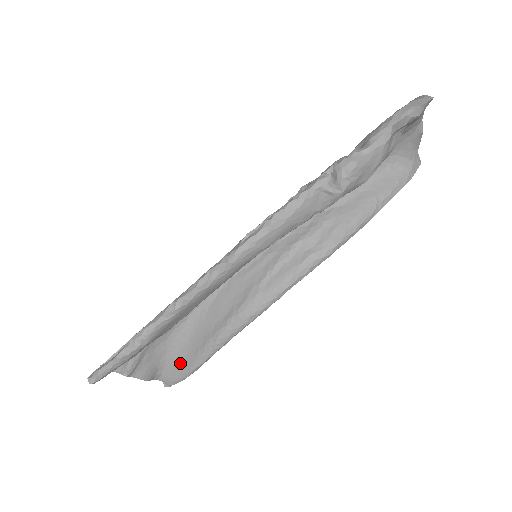
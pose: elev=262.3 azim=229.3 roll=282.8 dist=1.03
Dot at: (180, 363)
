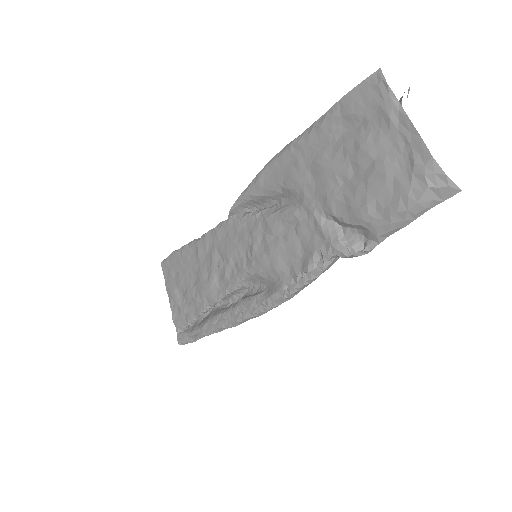
Dot at: occluded
